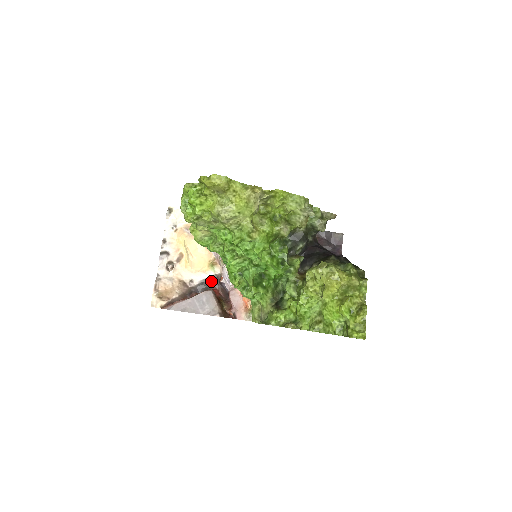
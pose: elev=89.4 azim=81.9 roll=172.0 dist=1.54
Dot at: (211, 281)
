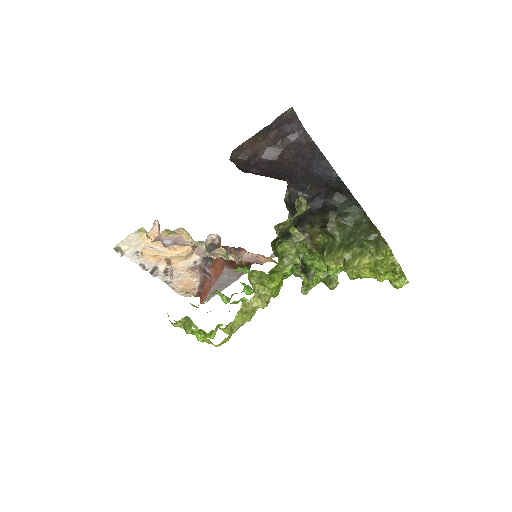
Dot at: (210, 250)
